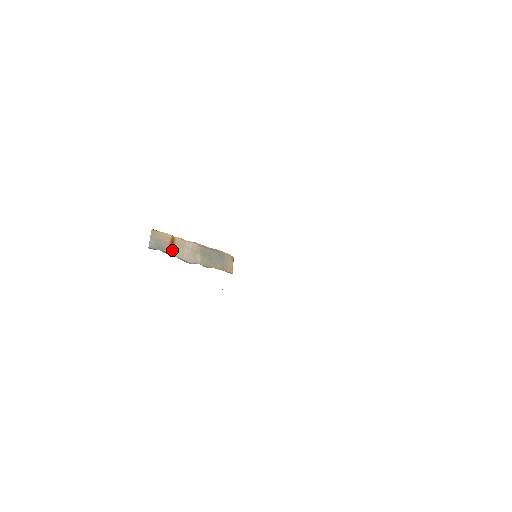
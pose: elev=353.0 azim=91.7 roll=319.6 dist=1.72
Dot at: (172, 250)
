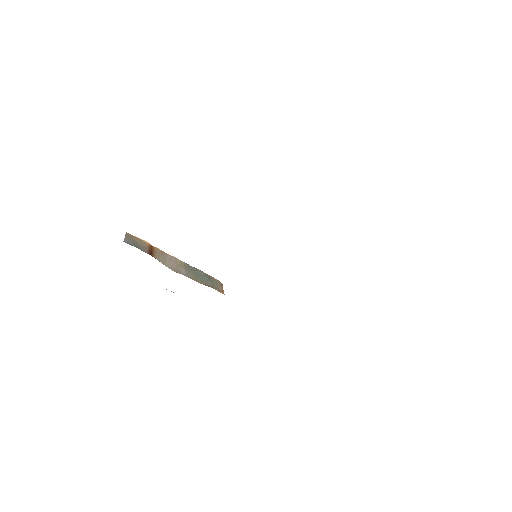
Dot at: (151, 253)
